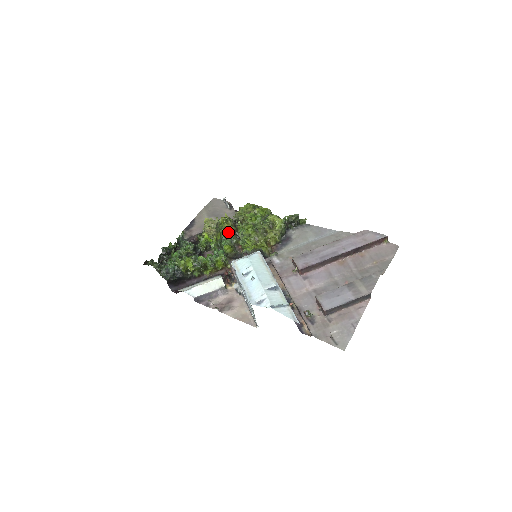
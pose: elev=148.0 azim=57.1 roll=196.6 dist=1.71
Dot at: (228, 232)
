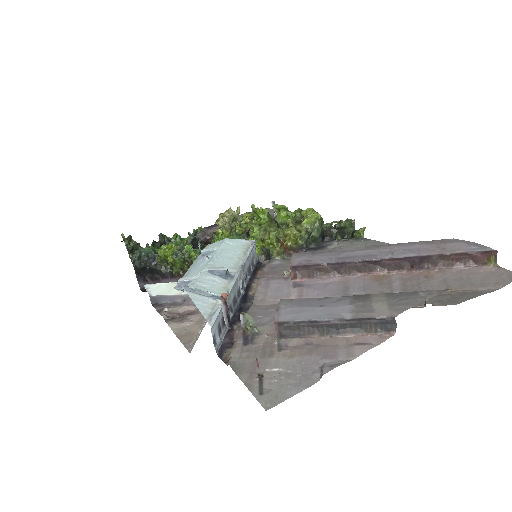
Dot at: (244, 228)
